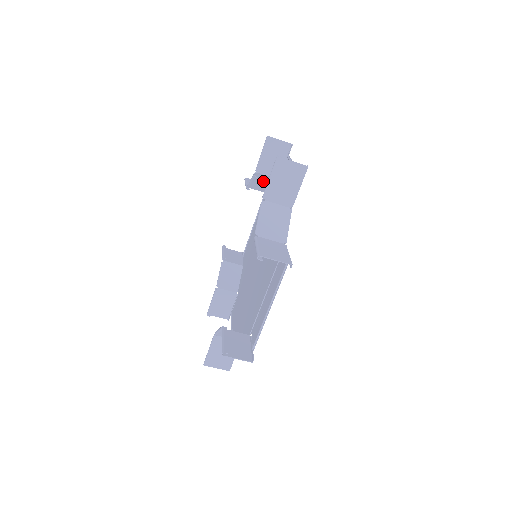
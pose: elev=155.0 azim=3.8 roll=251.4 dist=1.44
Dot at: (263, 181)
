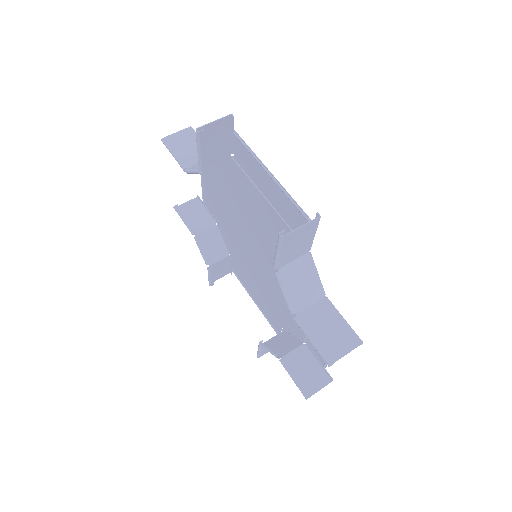
Dot at: (210, 242)
